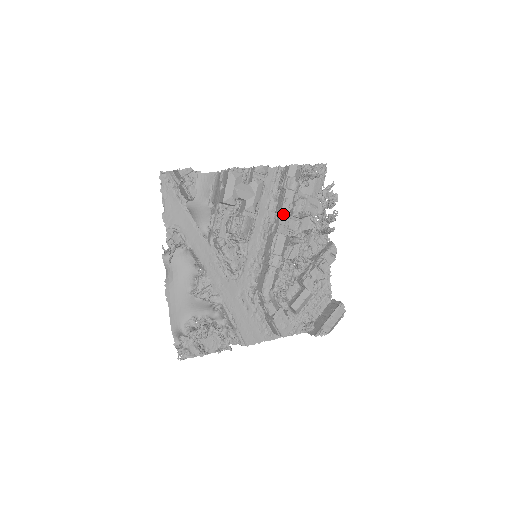
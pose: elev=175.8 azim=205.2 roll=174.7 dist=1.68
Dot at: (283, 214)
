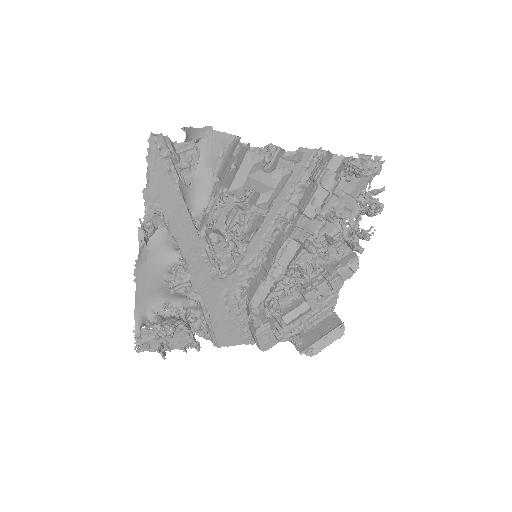
Dot at: (305, 215)
